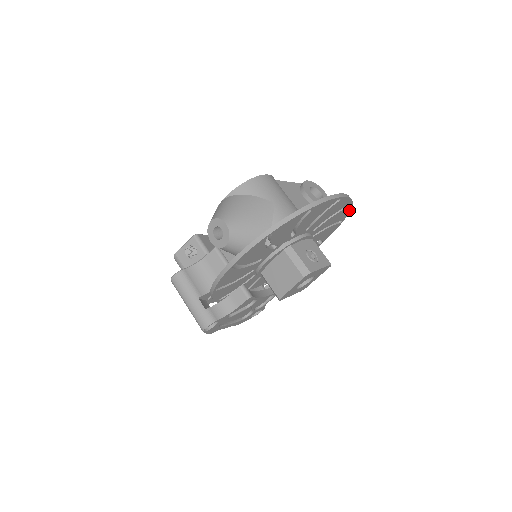
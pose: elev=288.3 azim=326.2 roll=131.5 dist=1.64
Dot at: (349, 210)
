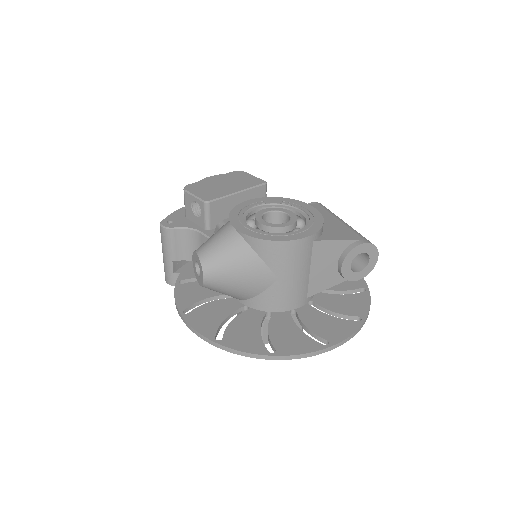
Dot at: occluded
